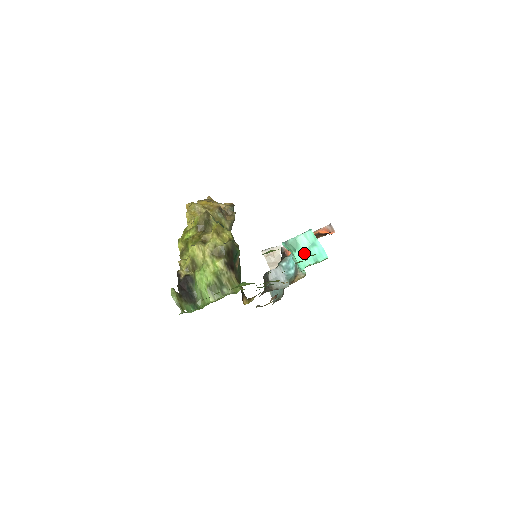
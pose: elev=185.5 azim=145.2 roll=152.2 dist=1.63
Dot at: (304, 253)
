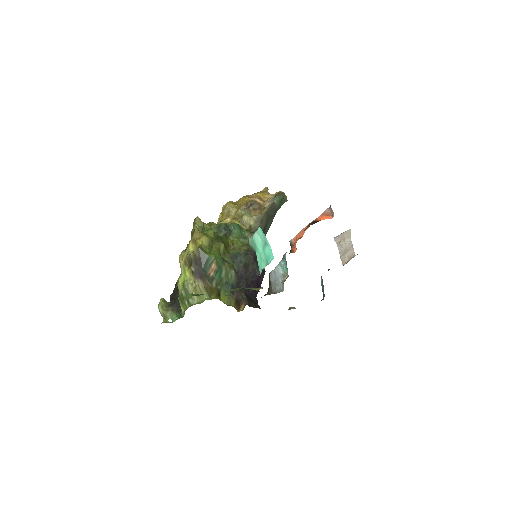
Dot at: (261, 254)
